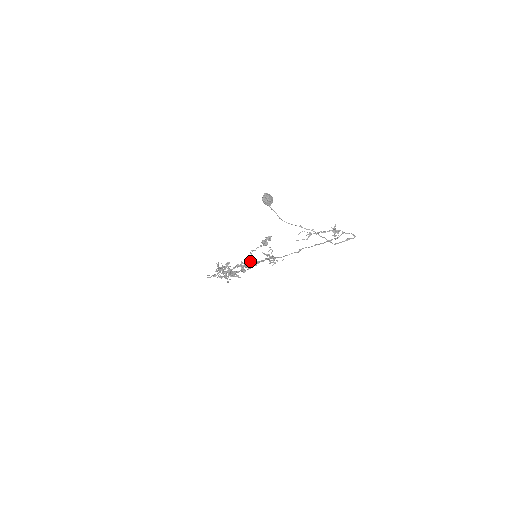
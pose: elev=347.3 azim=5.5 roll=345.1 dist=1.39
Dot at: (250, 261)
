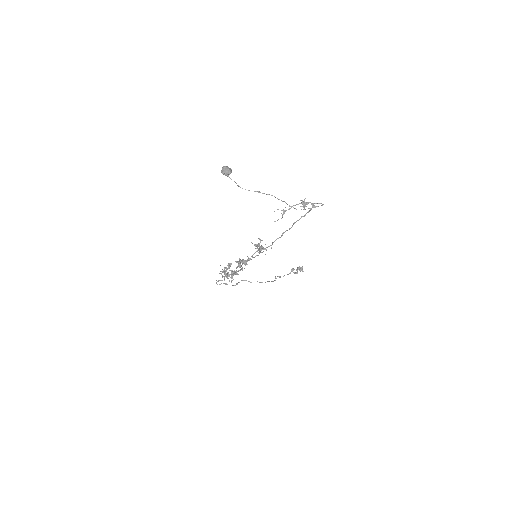
Dot at: (248, 258)
